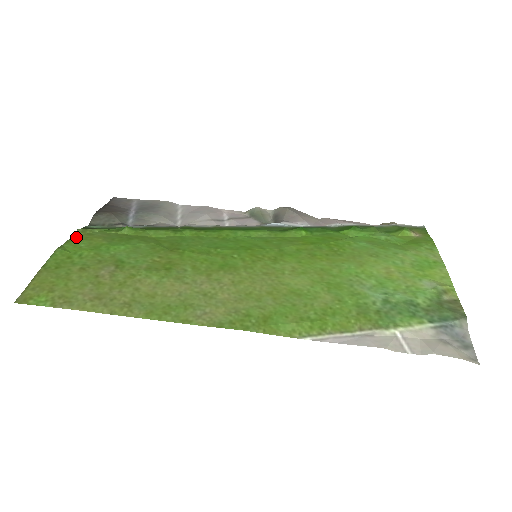
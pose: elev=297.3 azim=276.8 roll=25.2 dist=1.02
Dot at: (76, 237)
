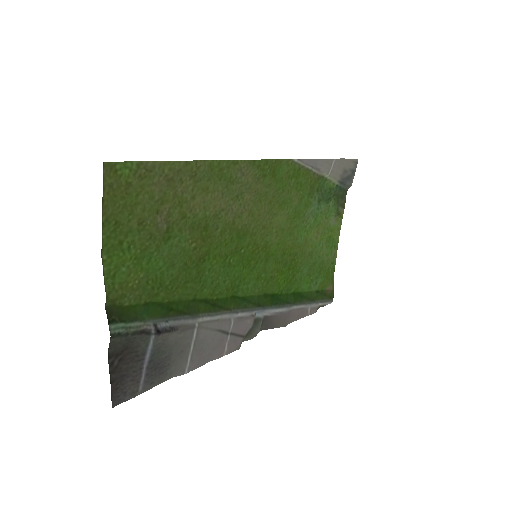
Dot at: (110, 289)
